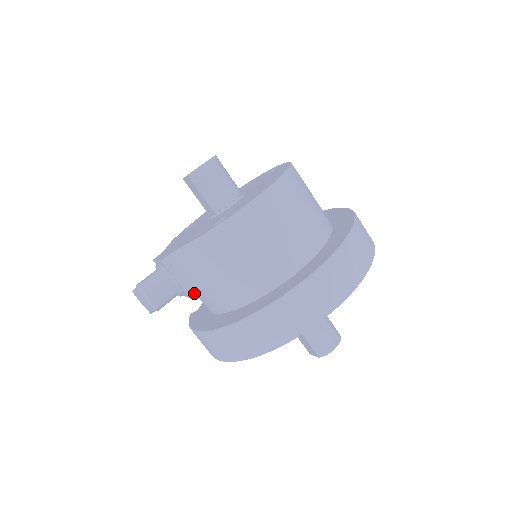
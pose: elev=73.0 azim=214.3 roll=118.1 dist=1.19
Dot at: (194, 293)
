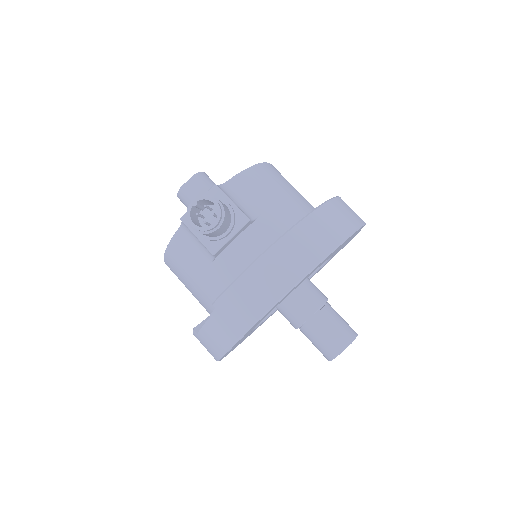
Dot at: (249, 218)
